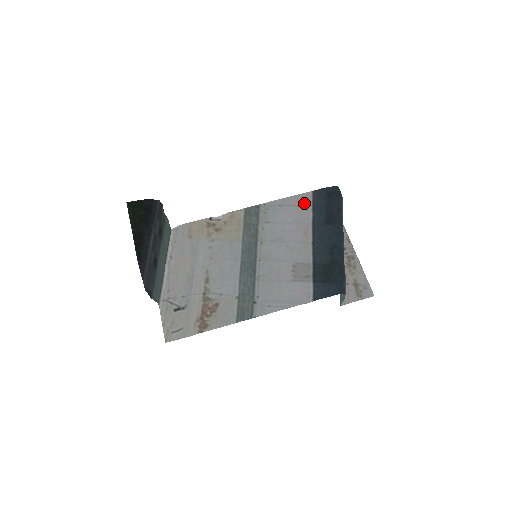
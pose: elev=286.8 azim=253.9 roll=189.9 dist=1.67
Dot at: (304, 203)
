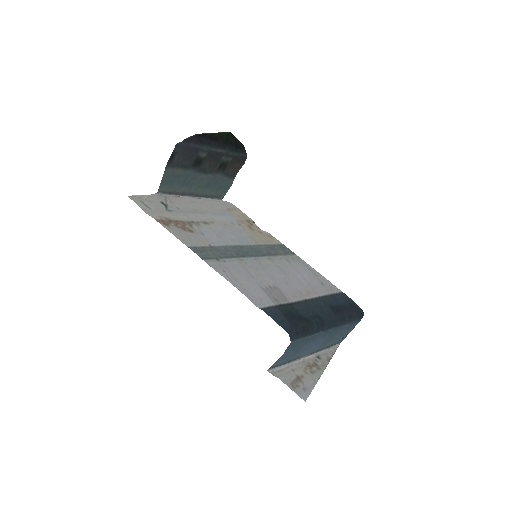
Dot at: (328, 287)
